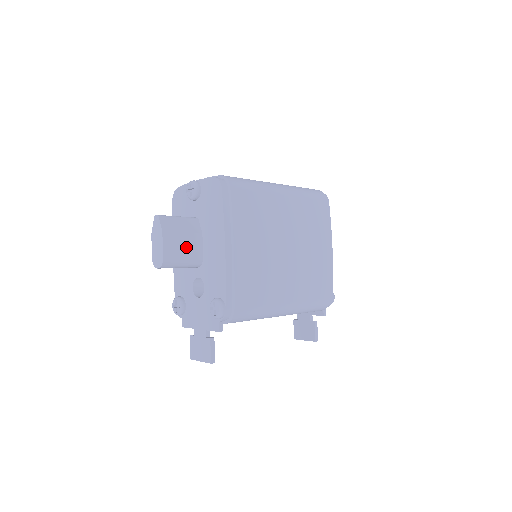
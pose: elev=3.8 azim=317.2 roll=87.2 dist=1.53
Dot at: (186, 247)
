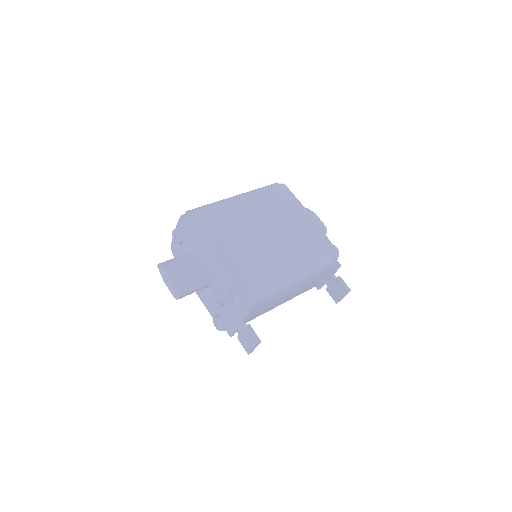
Dot at: (190, 273)
